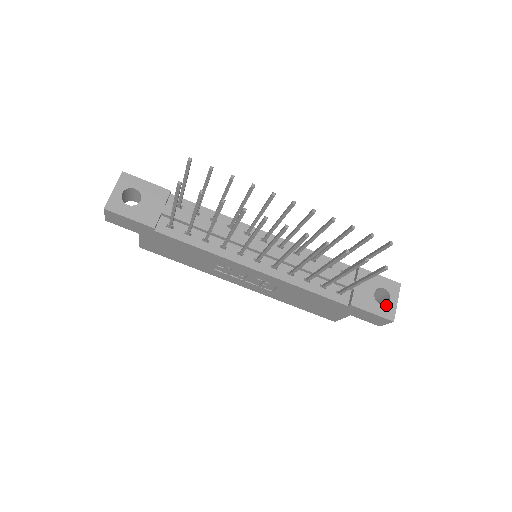
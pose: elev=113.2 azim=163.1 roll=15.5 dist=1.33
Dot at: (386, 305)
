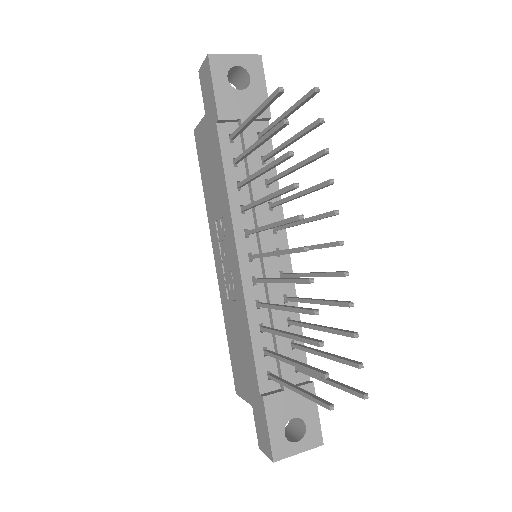
Dot at: (288, 441)
